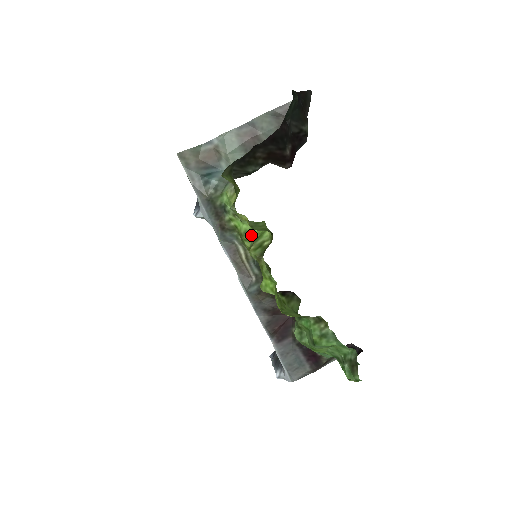
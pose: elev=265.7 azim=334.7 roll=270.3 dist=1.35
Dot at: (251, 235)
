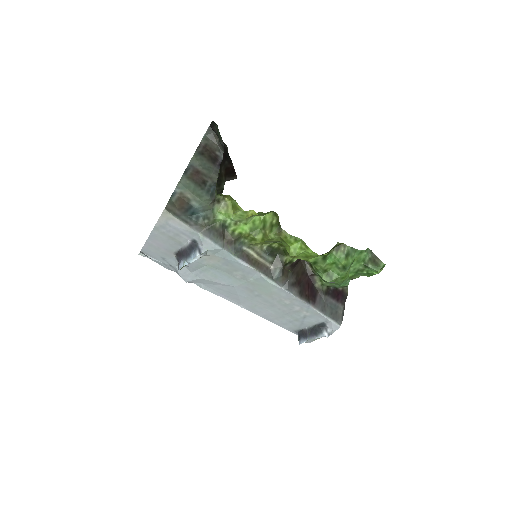
Dot at: (257, 228)
